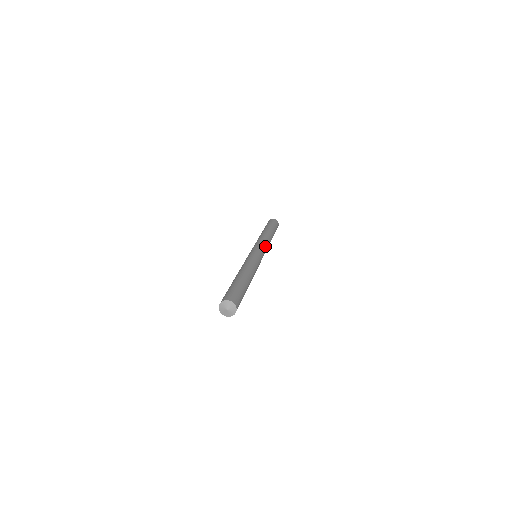
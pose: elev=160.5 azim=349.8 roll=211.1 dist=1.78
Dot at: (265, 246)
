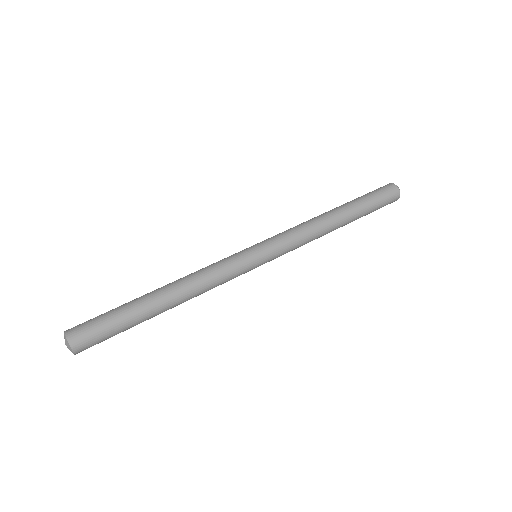
Dot at: (289, 244)
